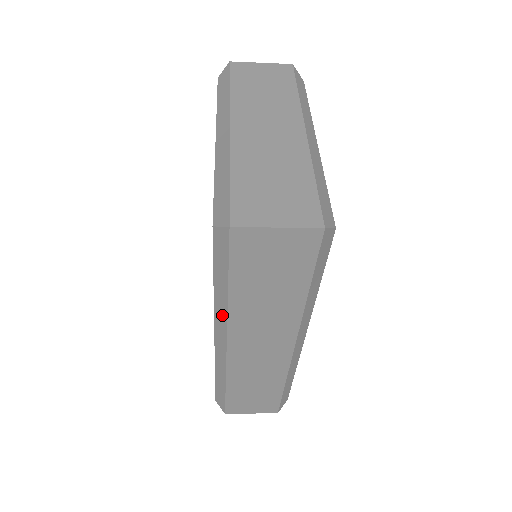
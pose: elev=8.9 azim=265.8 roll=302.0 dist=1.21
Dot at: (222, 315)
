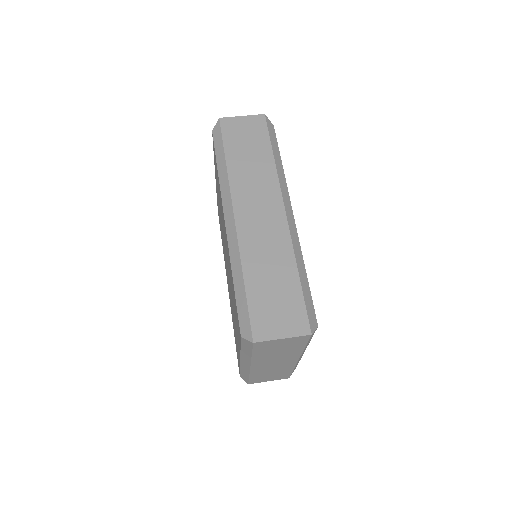
Dot at: occluded
